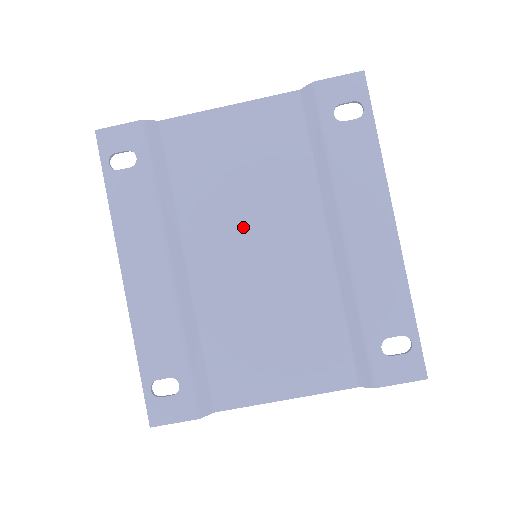
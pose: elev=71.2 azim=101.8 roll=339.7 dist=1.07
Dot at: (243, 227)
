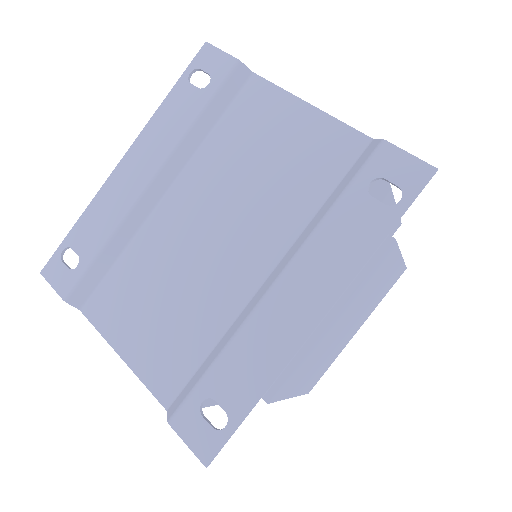
Dot at: (222, 205)
